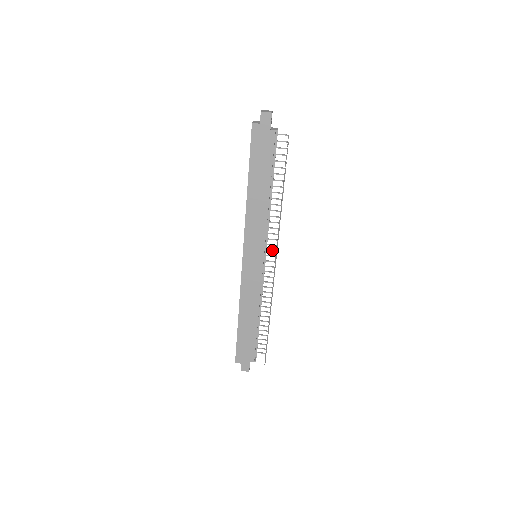
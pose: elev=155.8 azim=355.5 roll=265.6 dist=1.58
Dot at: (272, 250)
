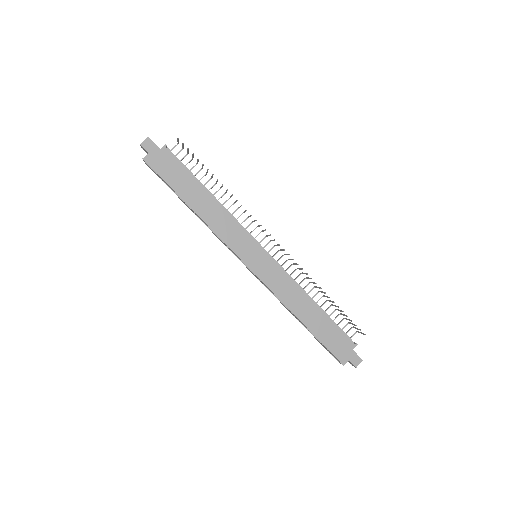
Dot at: (262, 239)
